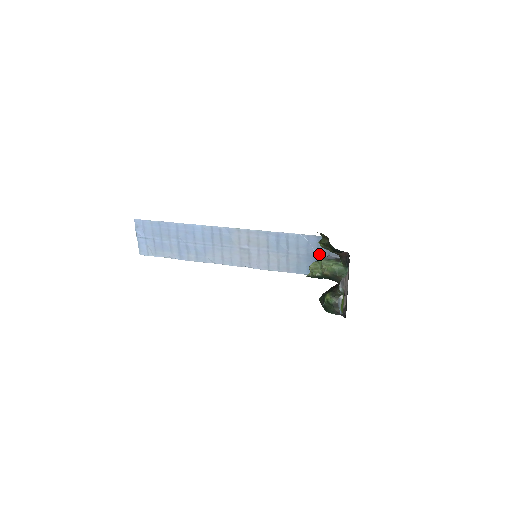
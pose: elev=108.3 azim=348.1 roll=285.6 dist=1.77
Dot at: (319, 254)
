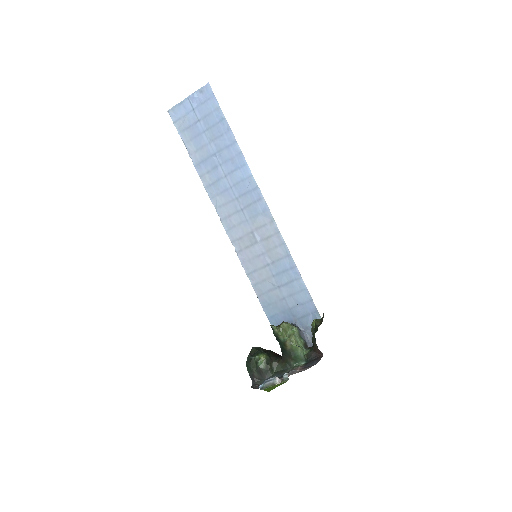
Dot at: (298, 320)
